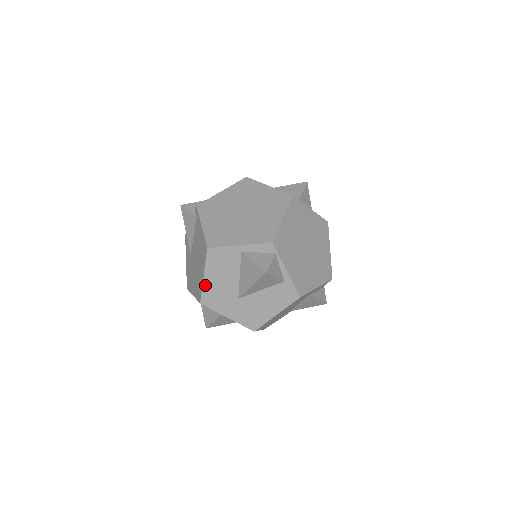
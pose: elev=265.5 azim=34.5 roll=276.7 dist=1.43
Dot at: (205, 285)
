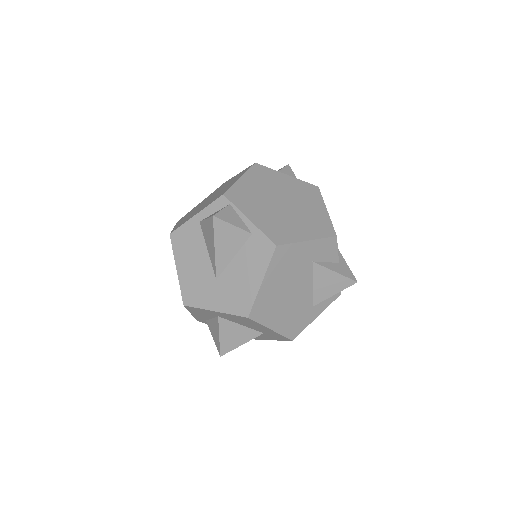
Dot at: (181, 279)
